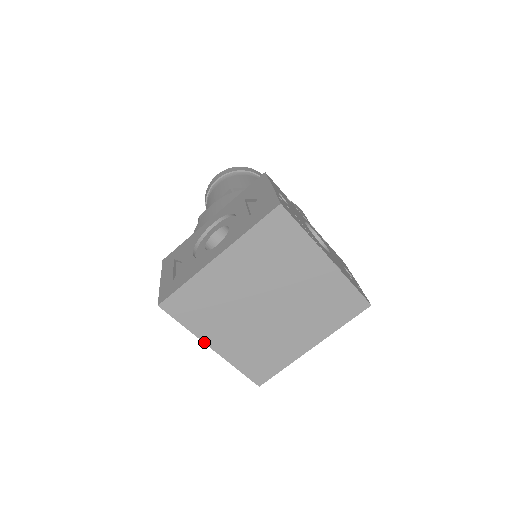
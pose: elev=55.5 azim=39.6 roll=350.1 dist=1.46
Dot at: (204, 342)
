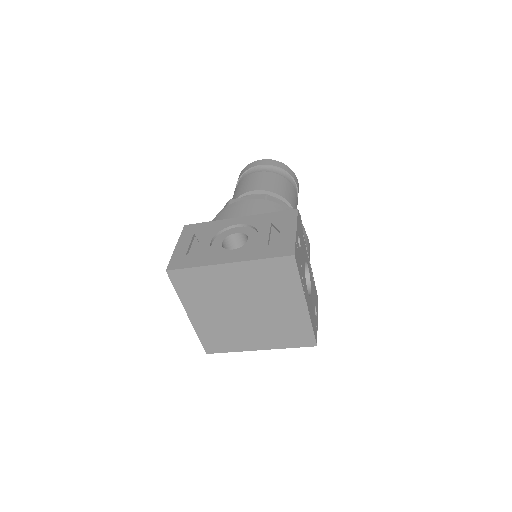
Dot at: (185, 309)
